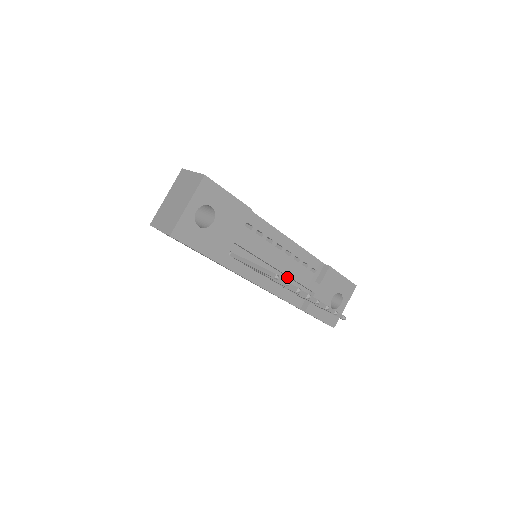
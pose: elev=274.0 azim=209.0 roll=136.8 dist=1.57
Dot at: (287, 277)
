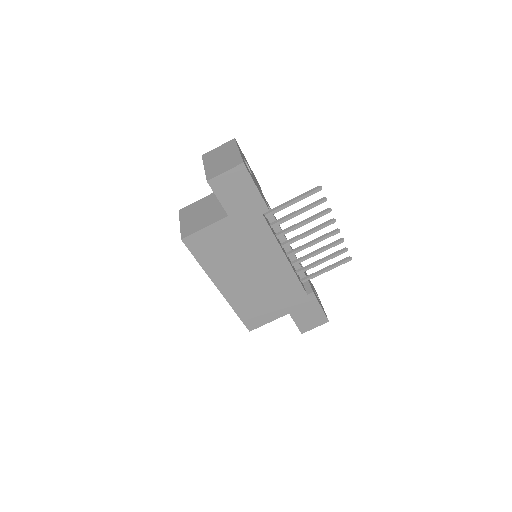
Dot at: occluded
